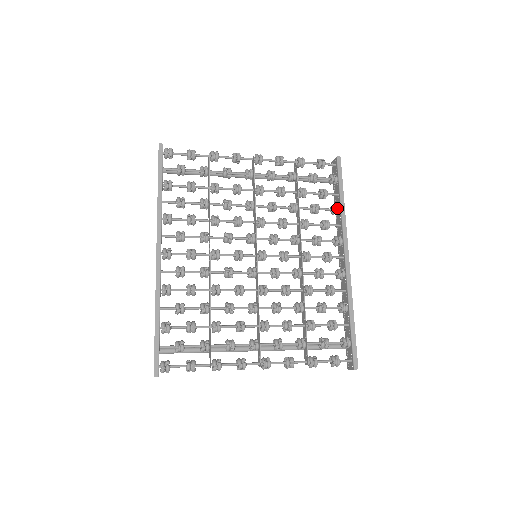
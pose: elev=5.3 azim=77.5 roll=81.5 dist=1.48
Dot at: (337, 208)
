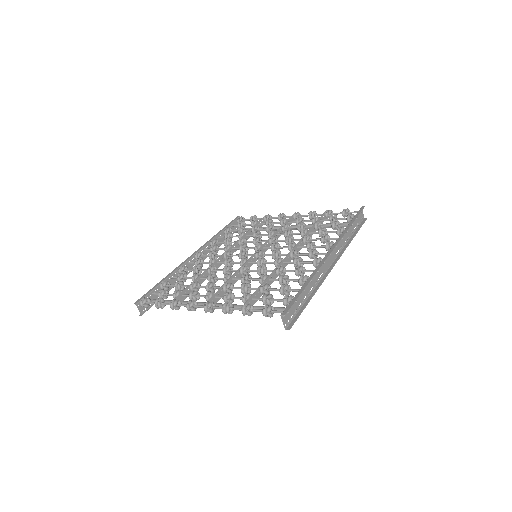
Dot at: (341, 228)
